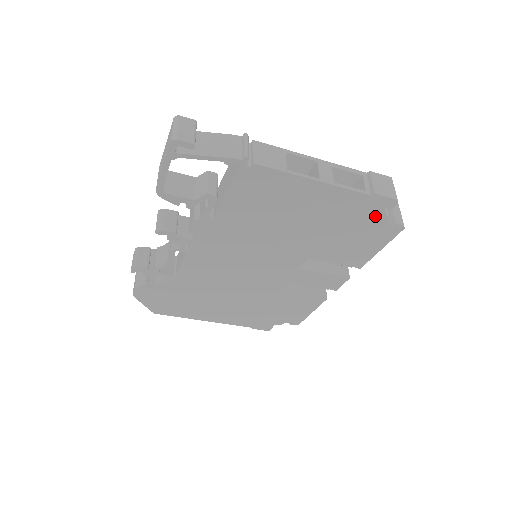
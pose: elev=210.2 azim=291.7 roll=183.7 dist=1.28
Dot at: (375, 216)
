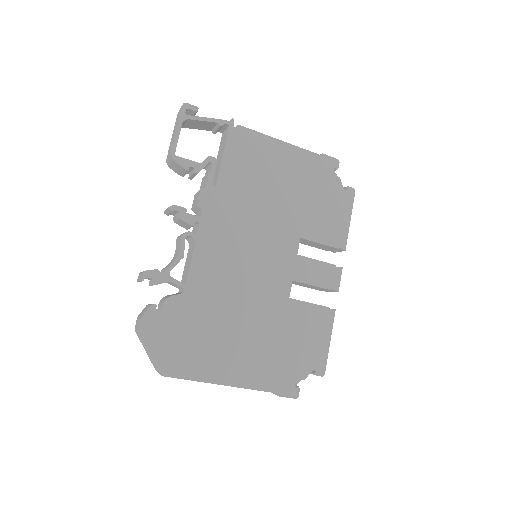
Dot at: (331, 178)
